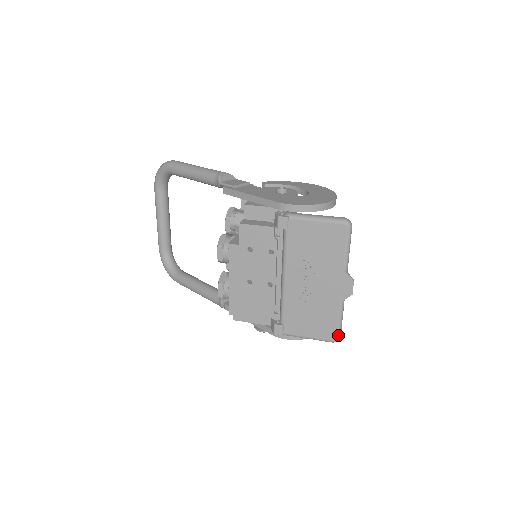
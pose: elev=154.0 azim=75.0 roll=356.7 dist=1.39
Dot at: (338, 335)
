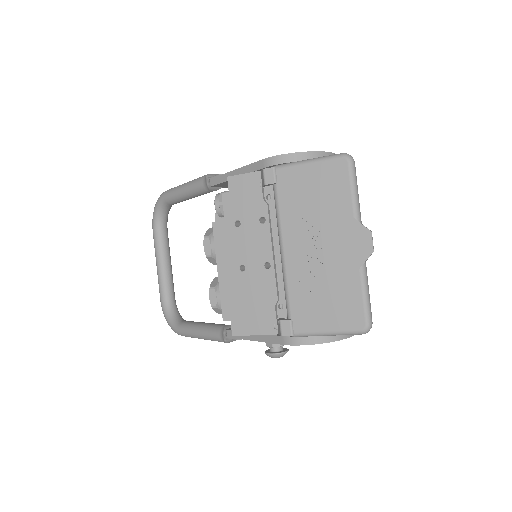
Dot at: (367, 319)
